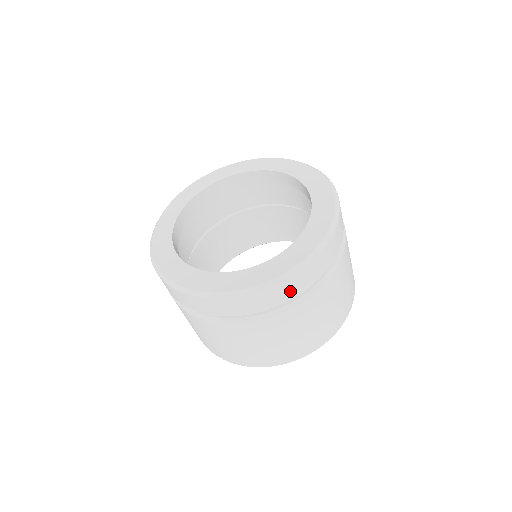
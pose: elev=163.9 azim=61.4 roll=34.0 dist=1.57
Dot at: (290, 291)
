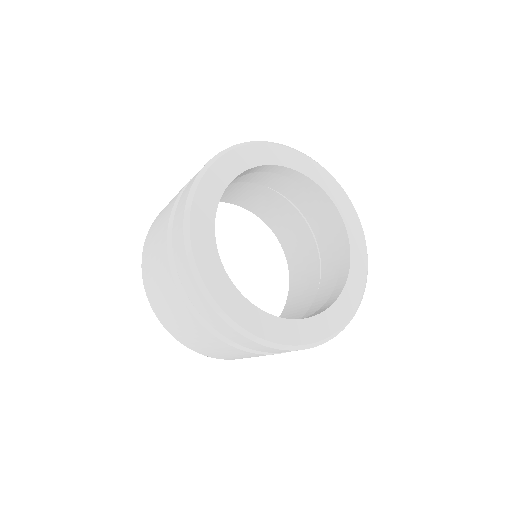
Dot at: occluded
